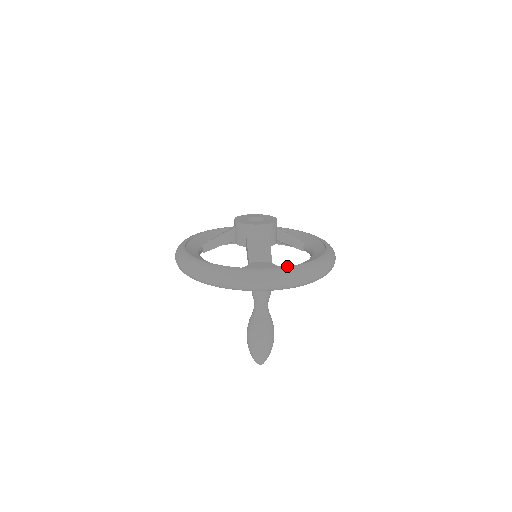
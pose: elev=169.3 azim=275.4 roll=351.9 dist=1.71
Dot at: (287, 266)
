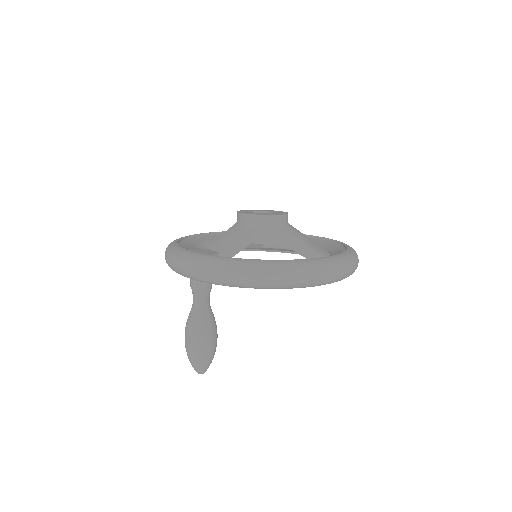
Dot at: occluded
